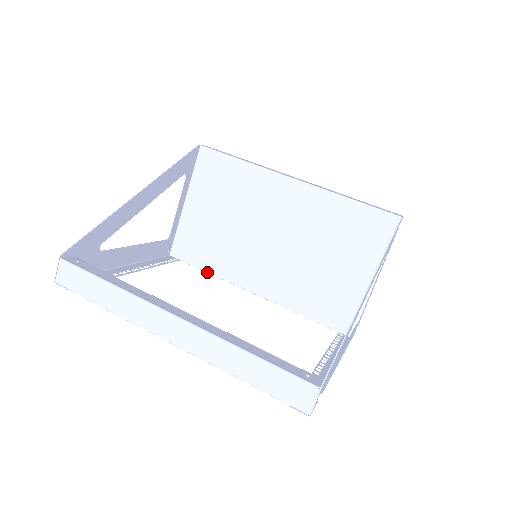
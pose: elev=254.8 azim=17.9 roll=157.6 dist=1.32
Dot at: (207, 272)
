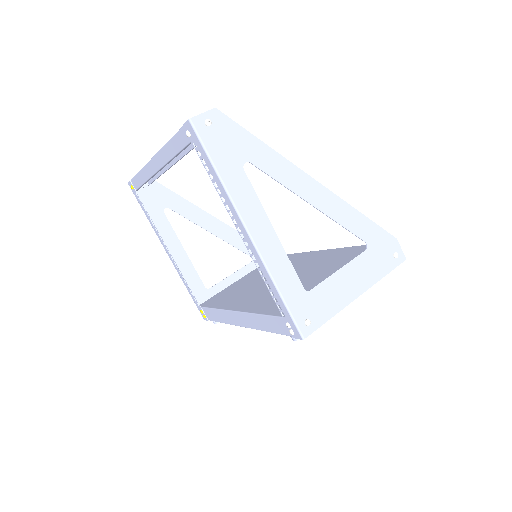
Dot at: (213, 308)
